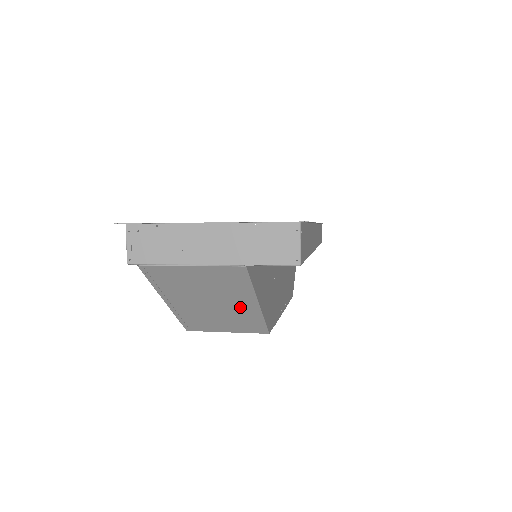
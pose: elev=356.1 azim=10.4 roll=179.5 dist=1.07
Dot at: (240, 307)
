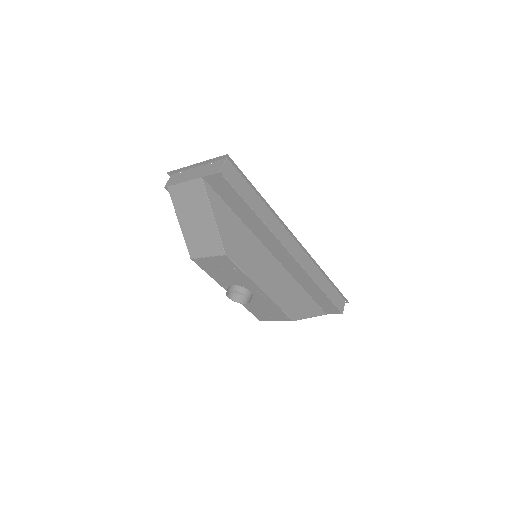
Dot at: (207, 222)
